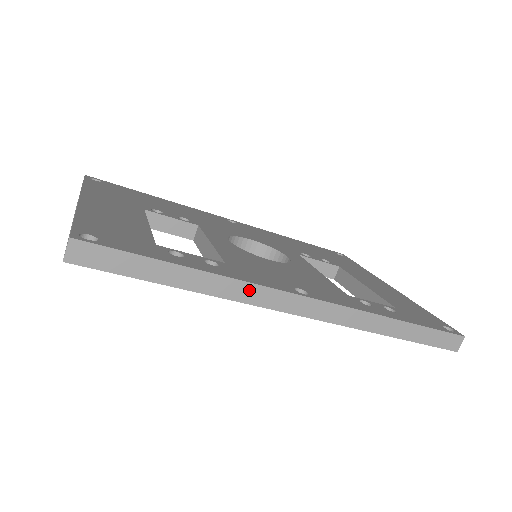
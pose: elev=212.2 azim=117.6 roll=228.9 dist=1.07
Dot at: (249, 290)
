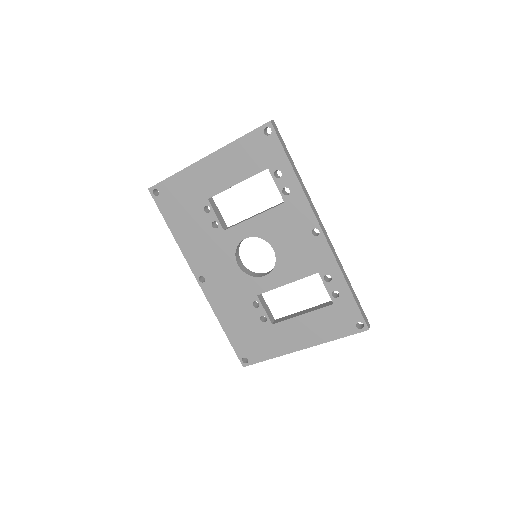
Dot at: (310, 199)
